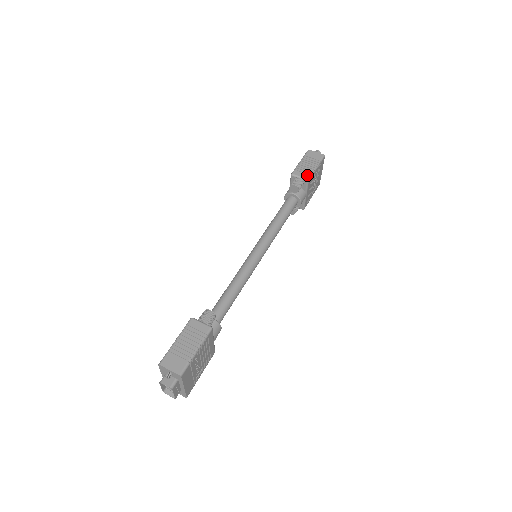
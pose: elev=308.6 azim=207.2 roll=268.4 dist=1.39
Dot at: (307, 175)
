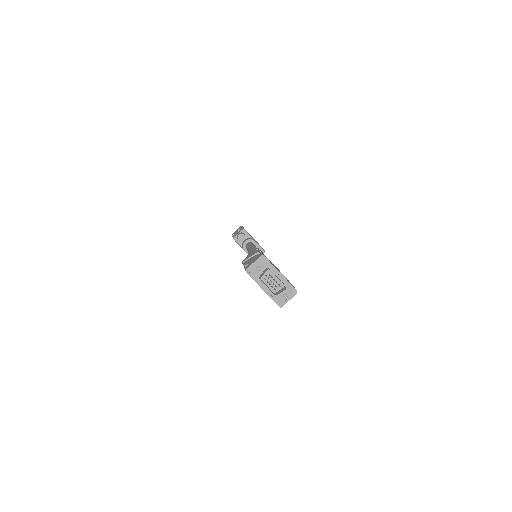
Dot at: (241, 230)
